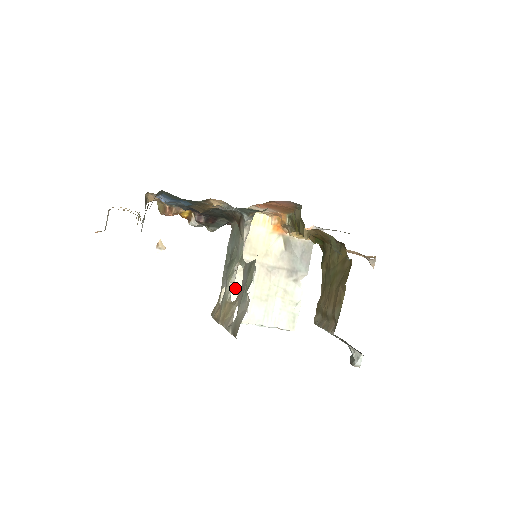
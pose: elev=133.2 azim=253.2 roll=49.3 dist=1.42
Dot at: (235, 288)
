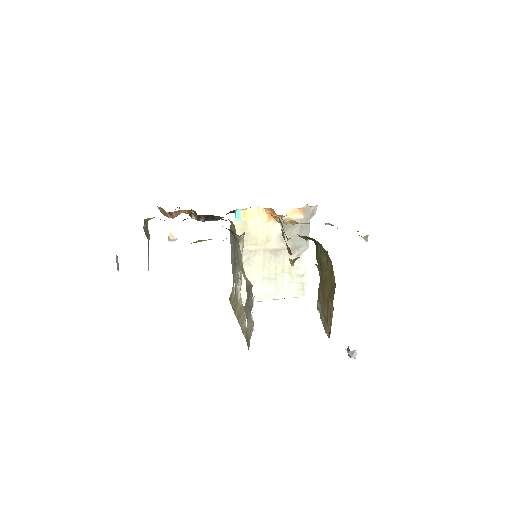
Dot at: occluded
